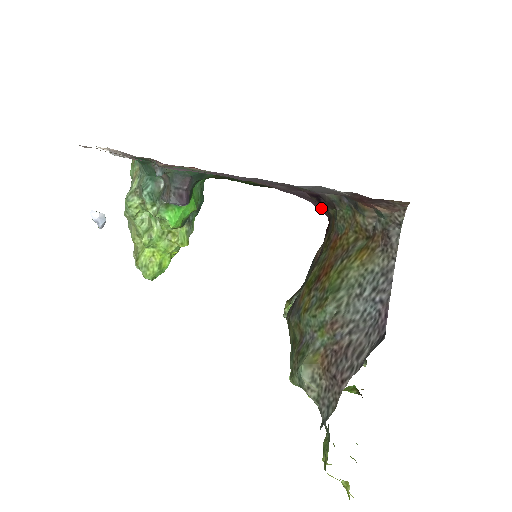
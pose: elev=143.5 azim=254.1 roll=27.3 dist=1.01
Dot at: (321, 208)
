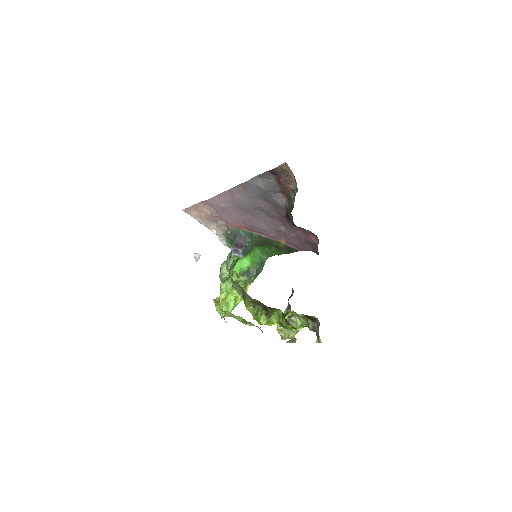
Dot at: (316, 251)
